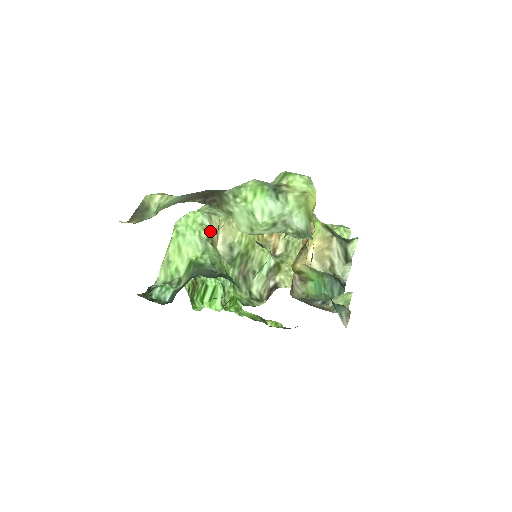
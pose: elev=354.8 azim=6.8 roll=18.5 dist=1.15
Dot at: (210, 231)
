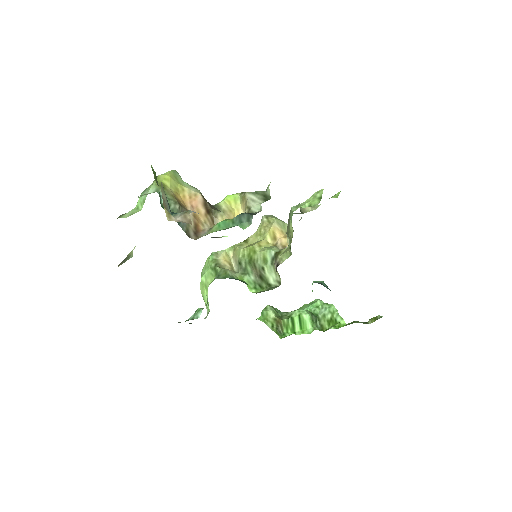
Dot at: (217, 261)
